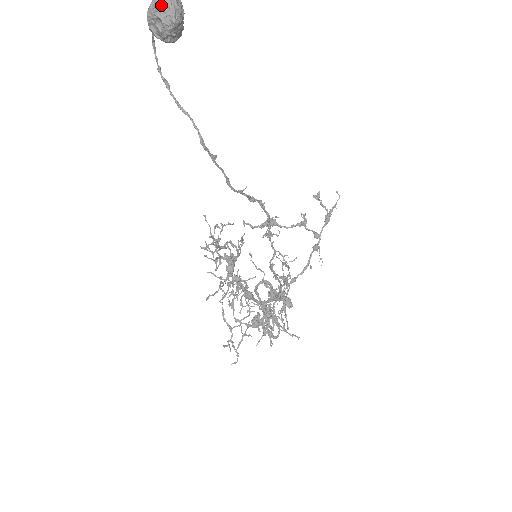
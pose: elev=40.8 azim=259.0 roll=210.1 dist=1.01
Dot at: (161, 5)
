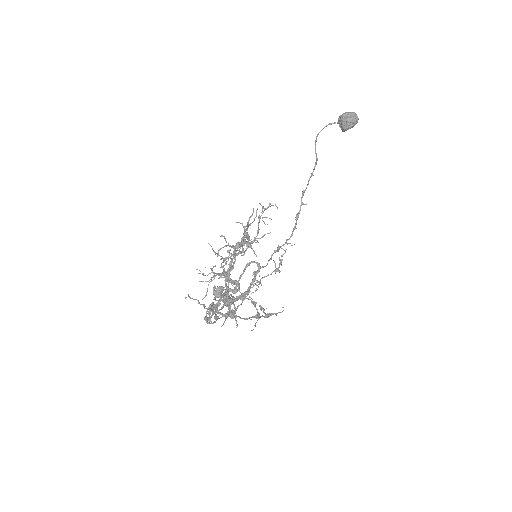
Dot at: (355, 114)
